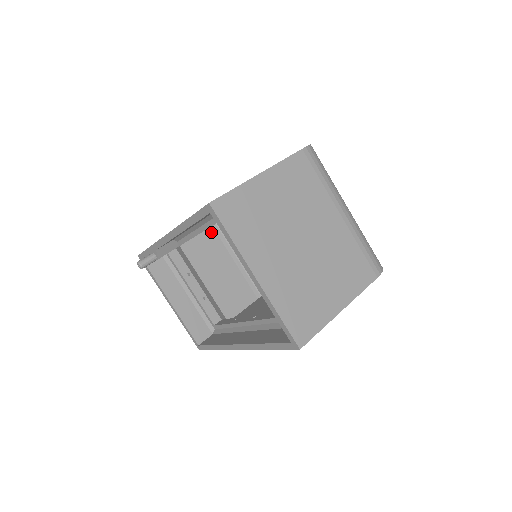
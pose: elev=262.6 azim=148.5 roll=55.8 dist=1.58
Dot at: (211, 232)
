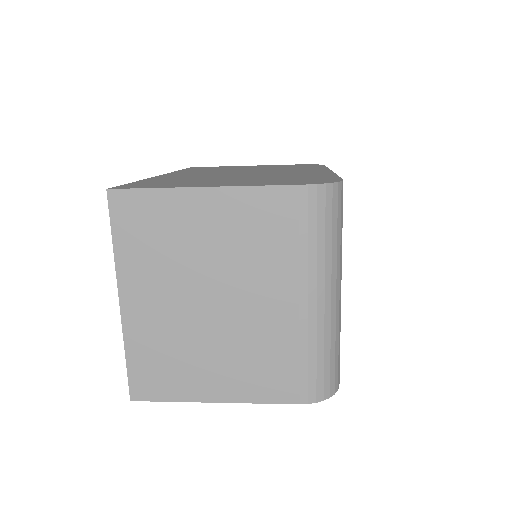
Dot at: occluded
